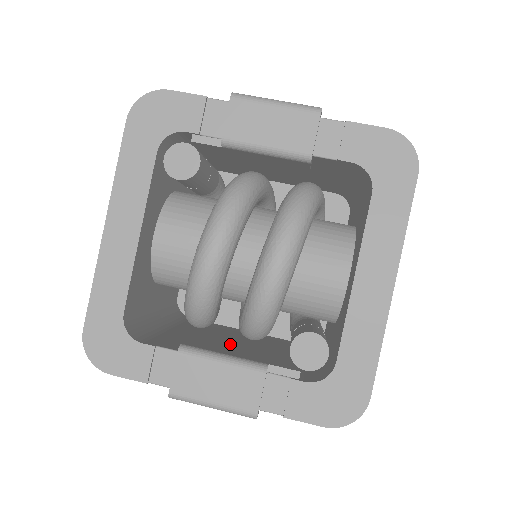
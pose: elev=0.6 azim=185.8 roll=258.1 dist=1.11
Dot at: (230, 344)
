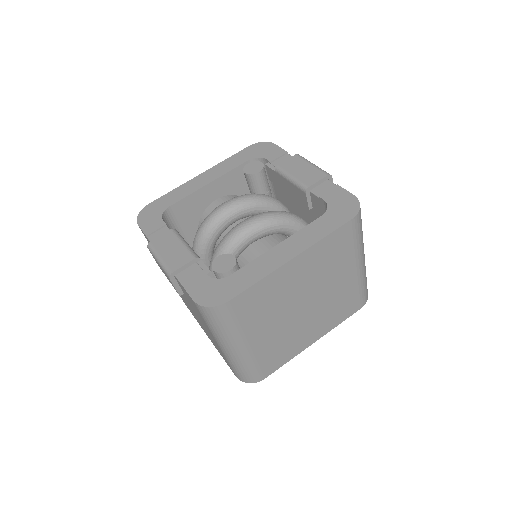
Dot at: occluded
